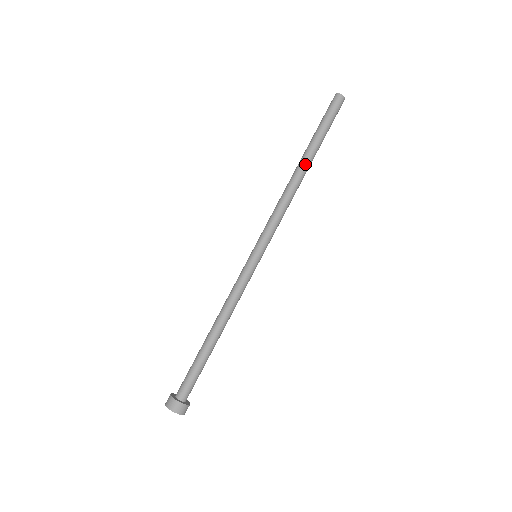
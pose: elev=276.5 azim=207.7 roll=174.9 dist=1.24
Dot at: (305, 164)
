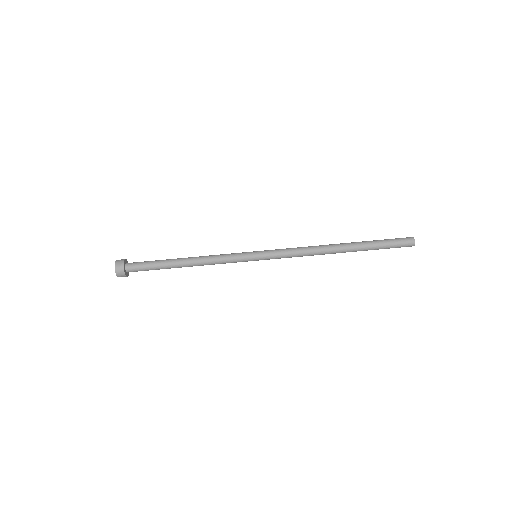
Dot at: (344, 247)
